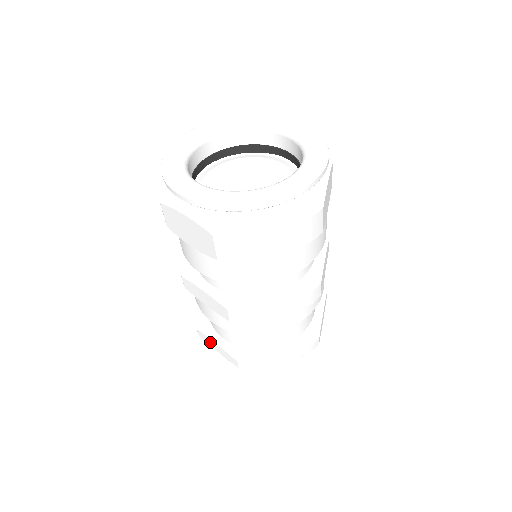
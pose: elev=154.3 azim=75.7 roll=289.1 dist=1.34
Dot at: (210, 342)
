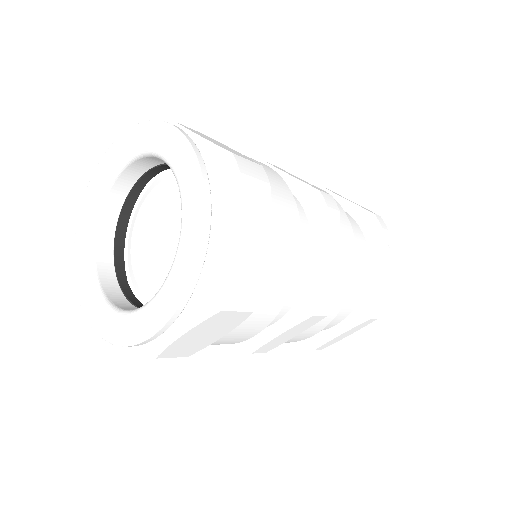
Dot at: occluded
